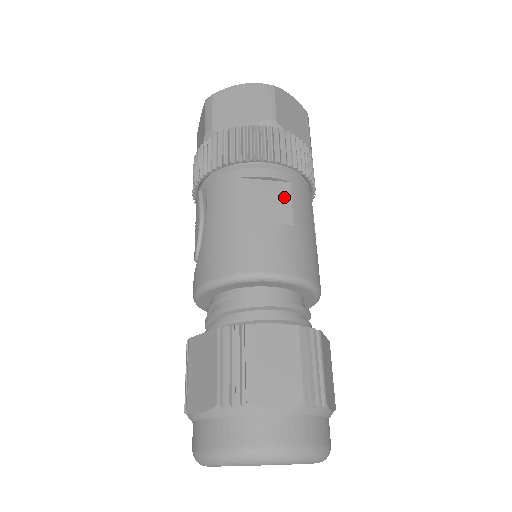
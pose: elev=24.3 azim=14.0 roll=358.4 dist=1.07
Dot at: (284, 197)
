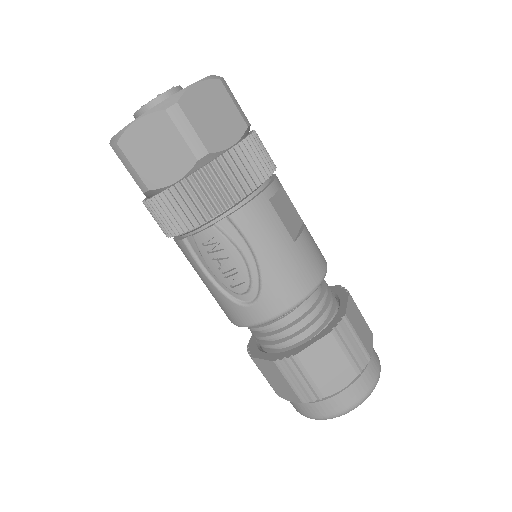
Dot at: (288, 200)
